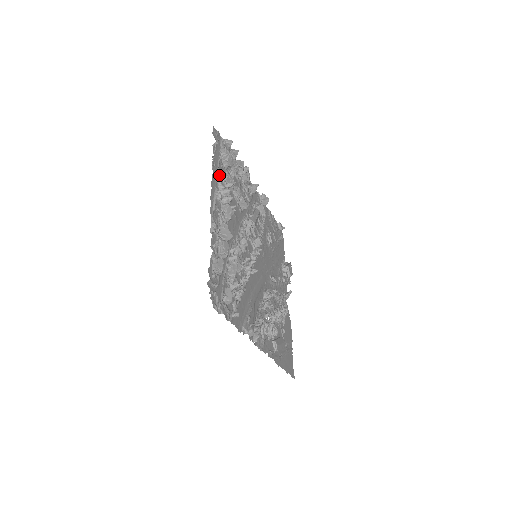
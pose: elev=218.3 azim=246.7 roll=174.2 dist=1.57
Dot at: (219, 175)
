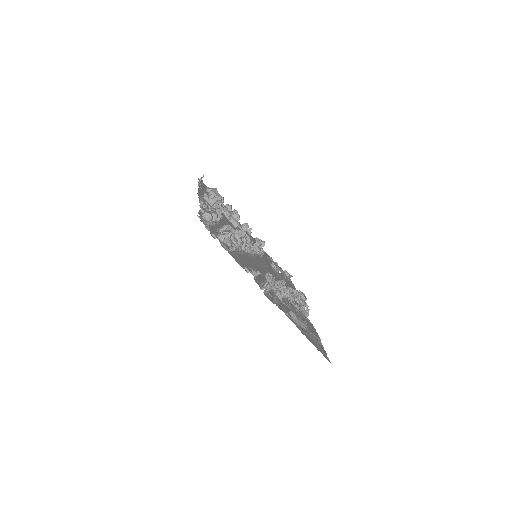
Dot at: occluded
